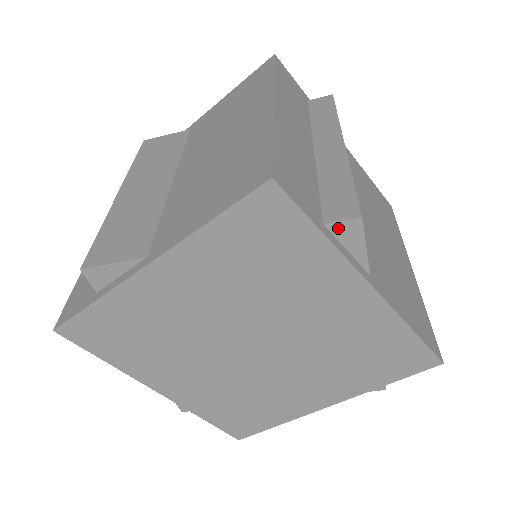
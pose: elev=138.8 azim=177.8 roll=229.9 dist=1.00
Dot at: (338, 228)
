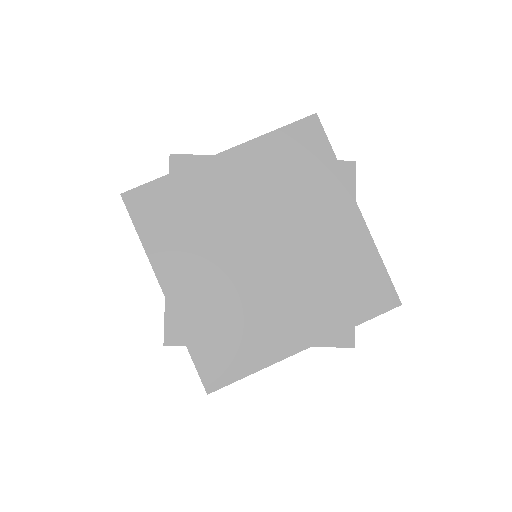
Dot at: (342, 166)
